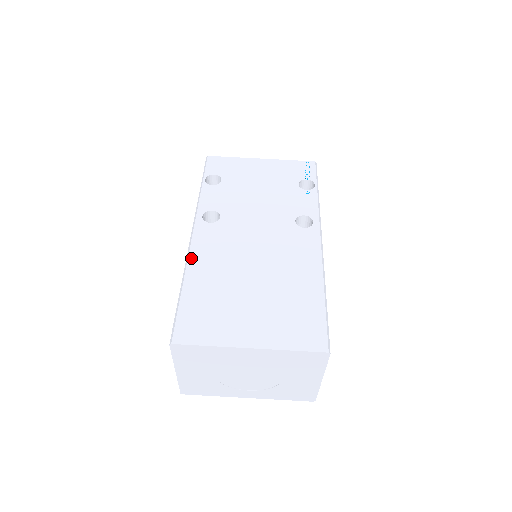
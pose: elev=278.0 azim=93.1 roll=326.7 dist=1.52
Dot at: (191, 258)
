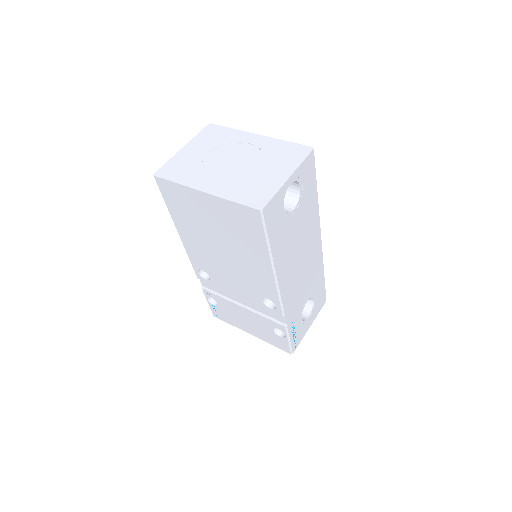
Dot at: occluded
